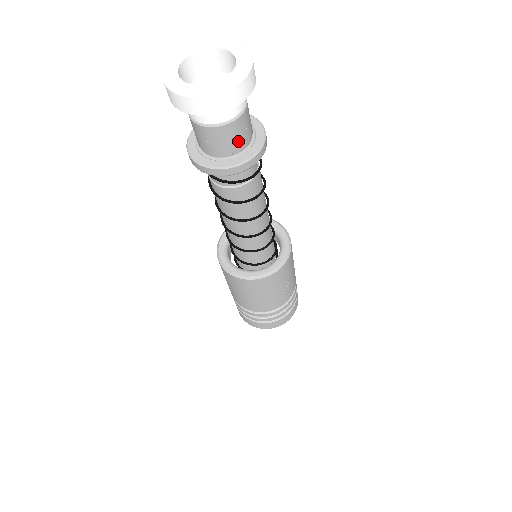
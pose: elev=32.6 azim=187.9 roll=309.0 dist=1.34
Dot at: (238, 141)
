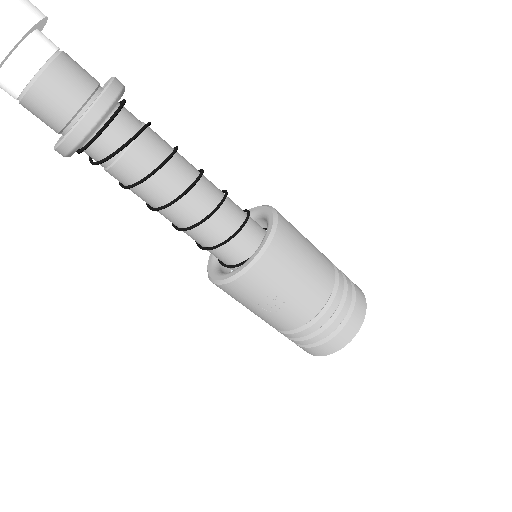
Dot at: (53, 116)
